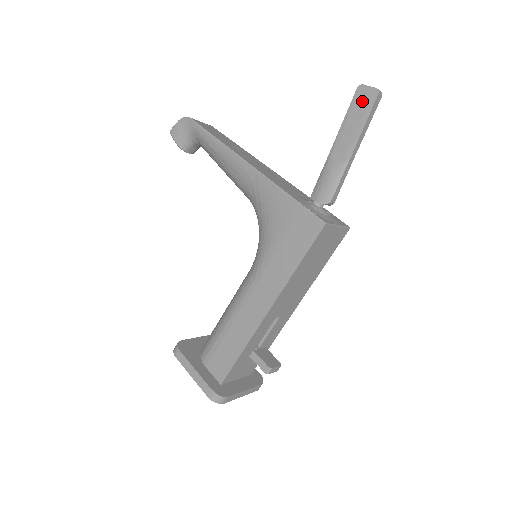
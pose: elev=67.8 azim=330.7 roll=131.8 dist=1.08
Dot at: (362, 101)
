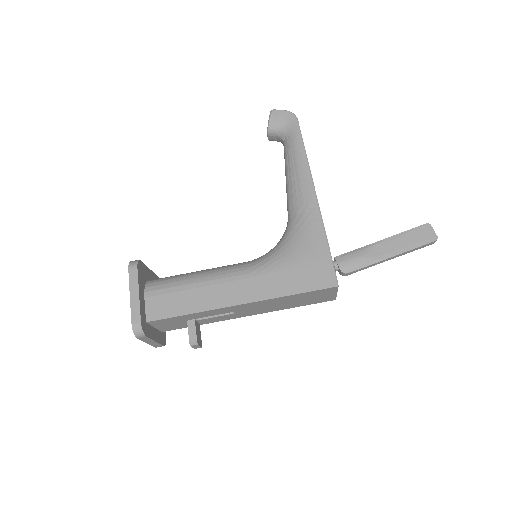
Dot at: (422, 234)
